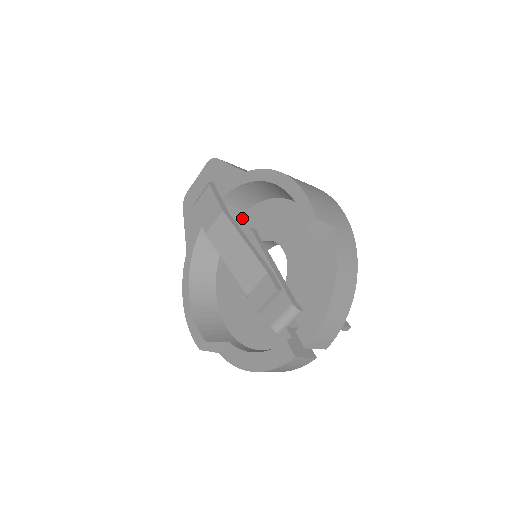
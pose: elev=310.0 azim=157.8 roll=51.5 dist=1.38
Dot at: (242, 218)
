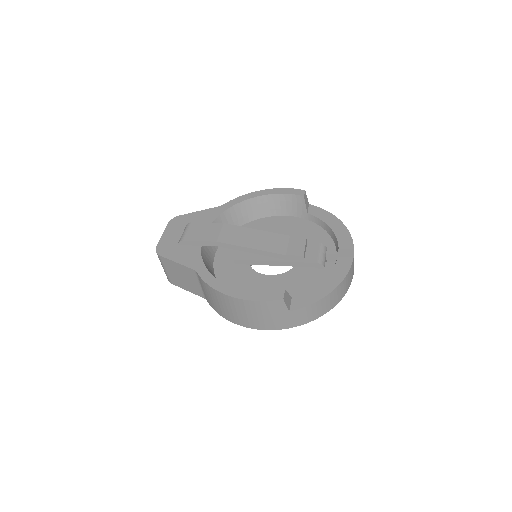
Dot at: (220, 249)
